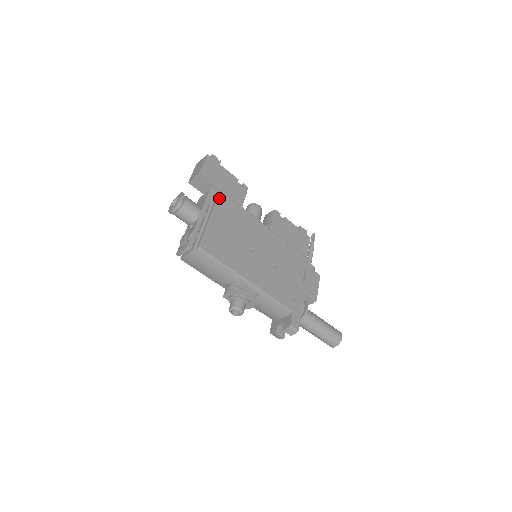
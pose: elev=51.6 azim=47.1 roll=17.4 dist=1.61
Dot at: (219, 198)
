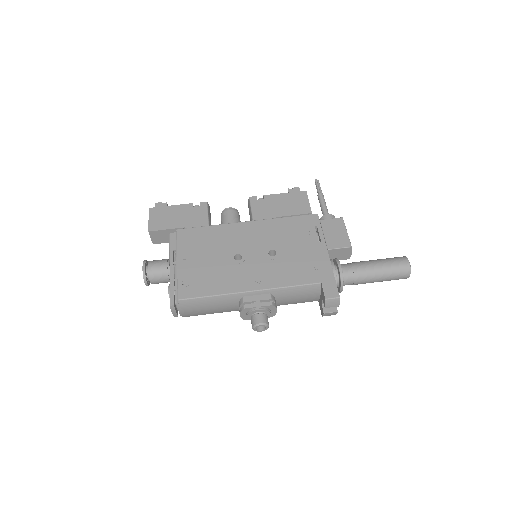
Dot at: (179, 237)
